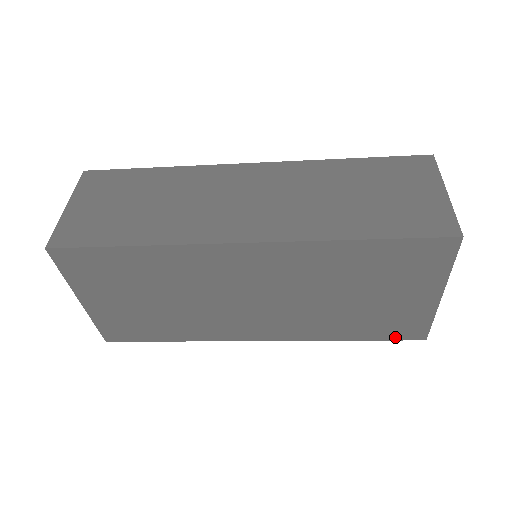
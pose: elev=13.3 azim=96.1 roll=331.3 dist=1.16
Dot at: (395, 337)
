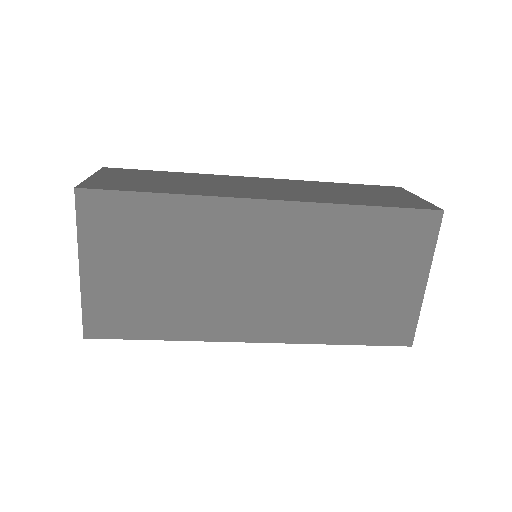
Dot at: (385, 341)
